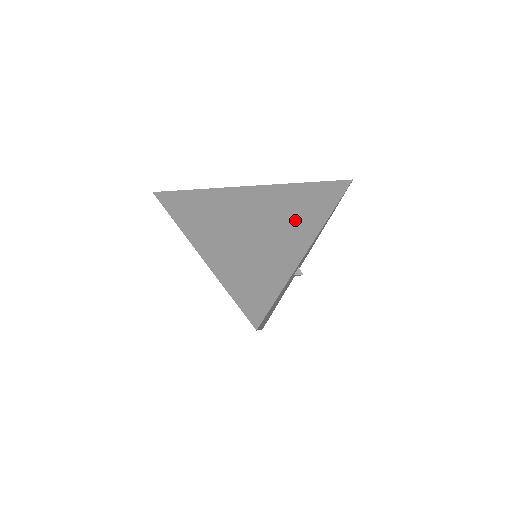
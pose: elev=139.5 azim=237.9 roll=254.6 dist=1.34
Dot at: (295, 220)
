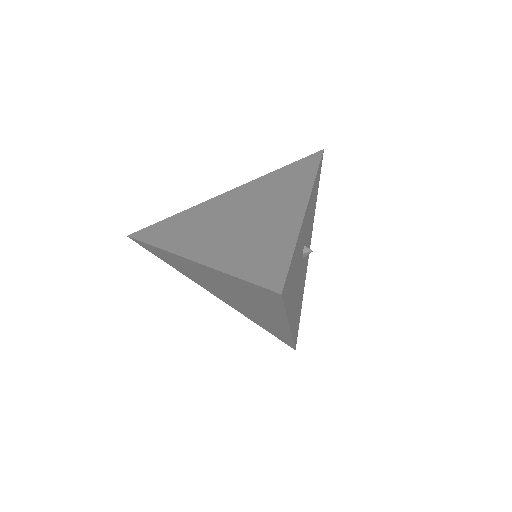
Dot at: (281, 197)
